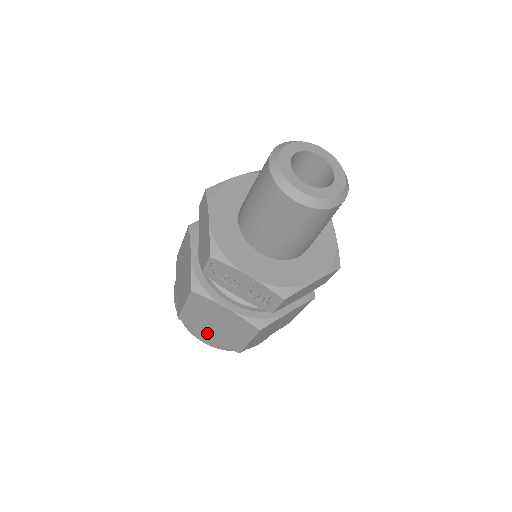
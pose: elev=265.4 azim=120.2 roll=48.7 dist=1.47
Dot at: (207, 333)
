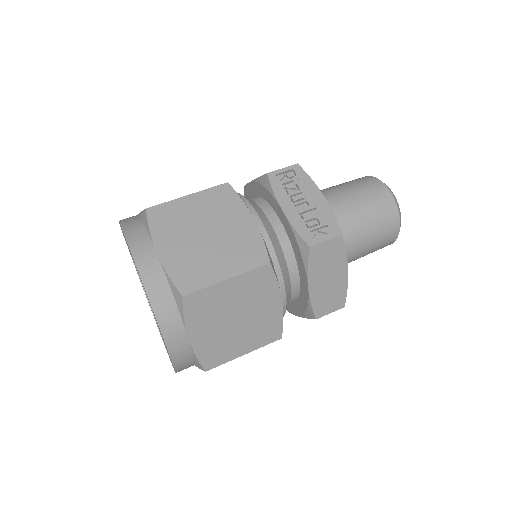
Dot at: (167, 245)
